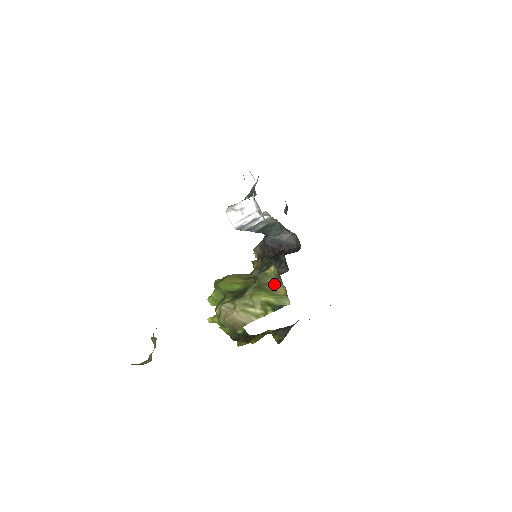
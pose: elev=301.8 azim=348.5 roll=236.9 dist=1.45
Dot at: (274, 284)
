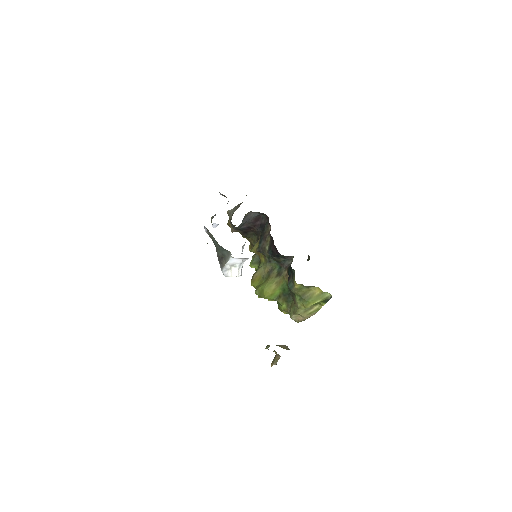
Dot at: (308, 290)
